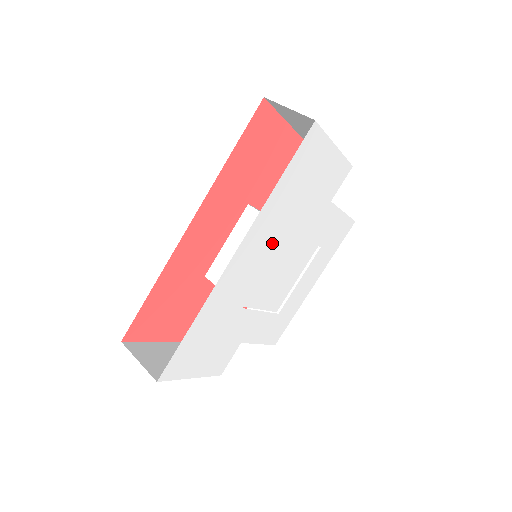
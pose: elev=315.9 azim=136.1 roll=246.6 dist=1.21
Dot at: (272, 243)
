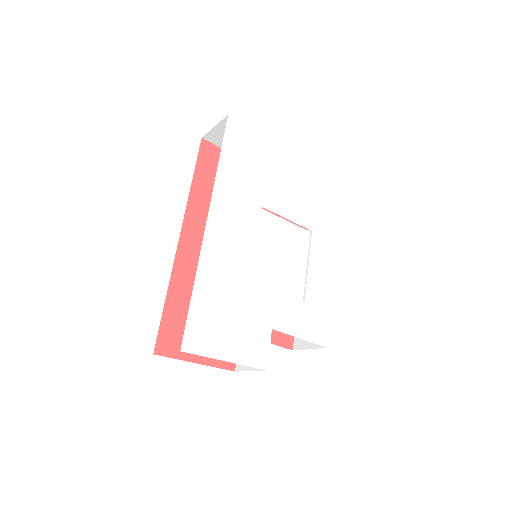
Dot at: (246, 215)
